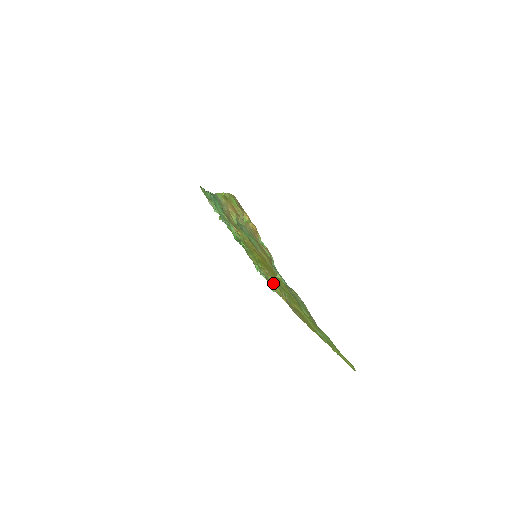
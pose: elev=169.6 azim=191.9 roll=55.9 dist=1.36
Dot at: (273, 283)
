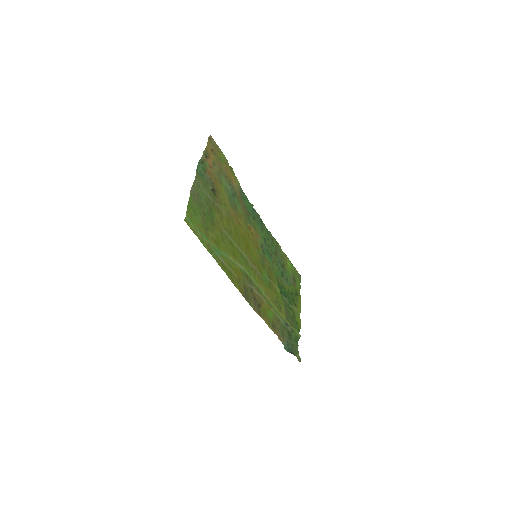
Dot at: (267, 302)
